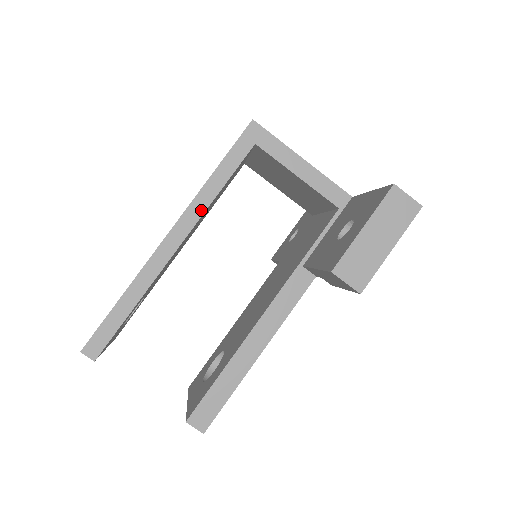
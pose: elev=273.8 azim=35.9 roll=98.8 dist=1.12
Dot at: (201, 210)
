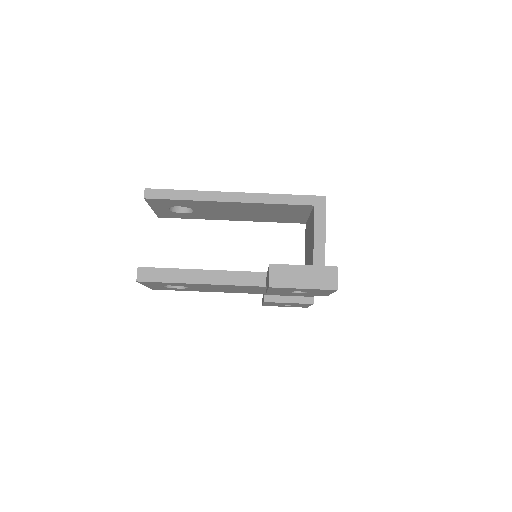
Dot at: (259, 201)
